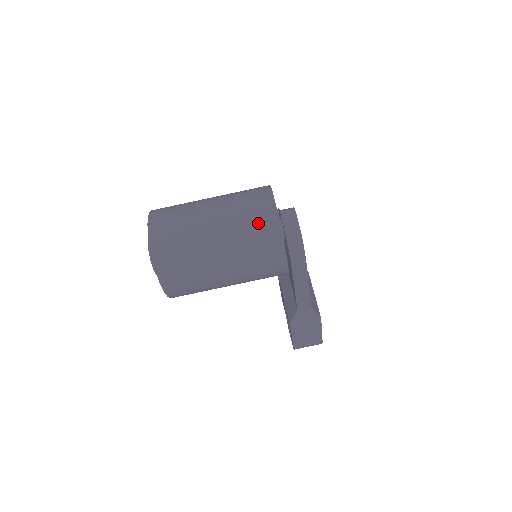
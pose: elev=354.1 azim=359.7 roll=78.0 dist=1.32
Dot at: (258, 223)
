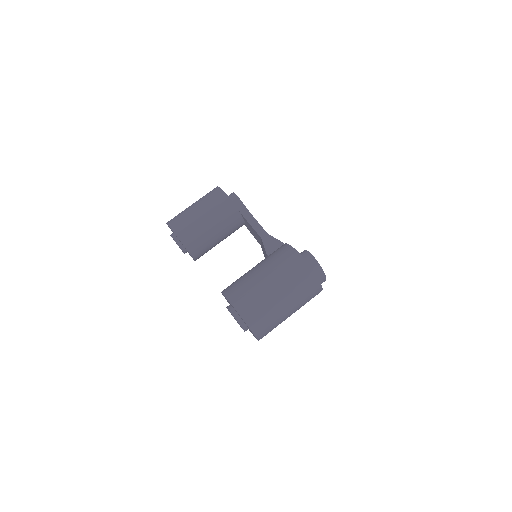
Dot at: (306, 285)
